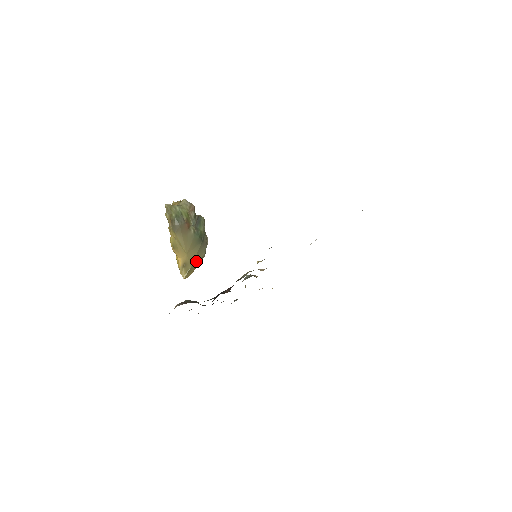
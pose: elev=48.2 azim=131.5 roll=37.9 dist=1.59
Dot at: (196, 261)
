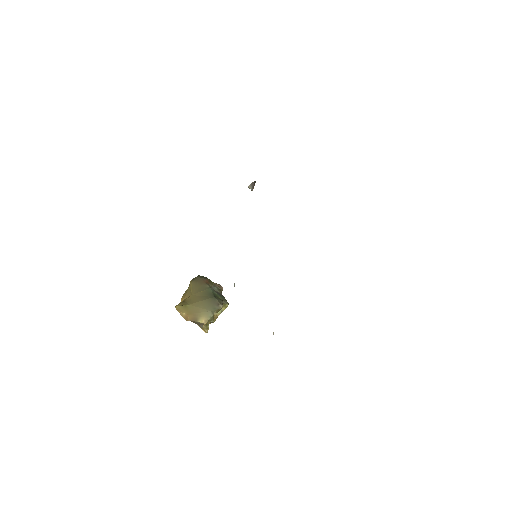
Dot at: (198, 307)
